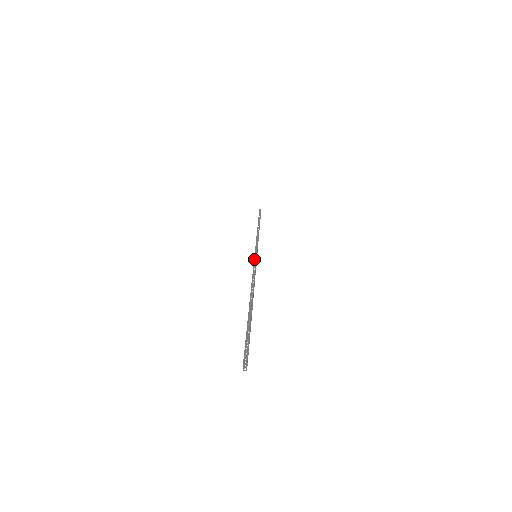
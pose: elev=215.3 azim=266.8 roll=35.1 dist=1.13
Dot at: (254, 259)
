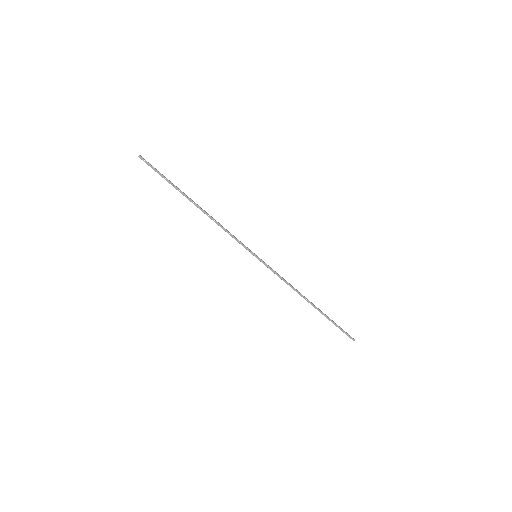
Dot at: (248, 250)
